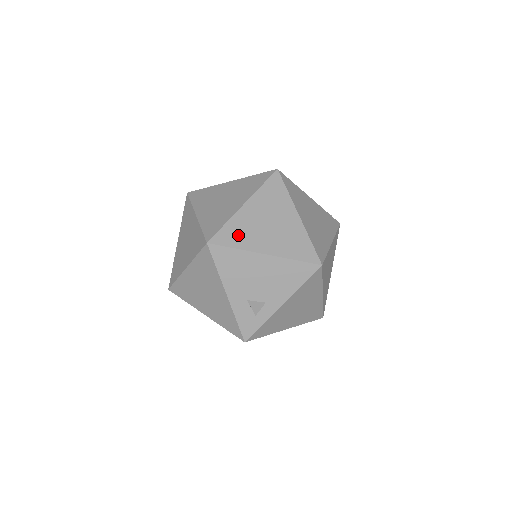
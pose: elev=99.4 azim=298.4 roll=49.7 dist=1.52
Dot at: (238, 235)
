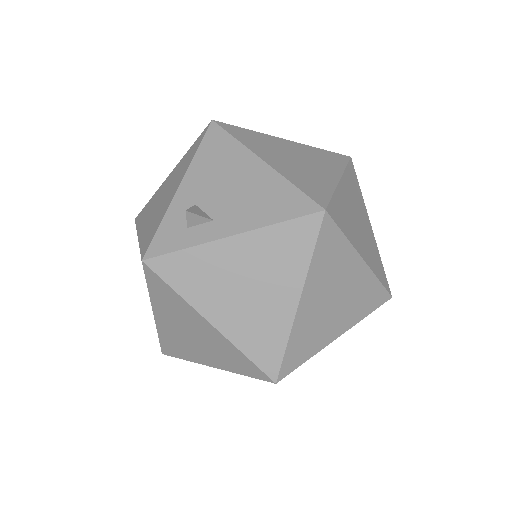
Dot at: (252, 139)
